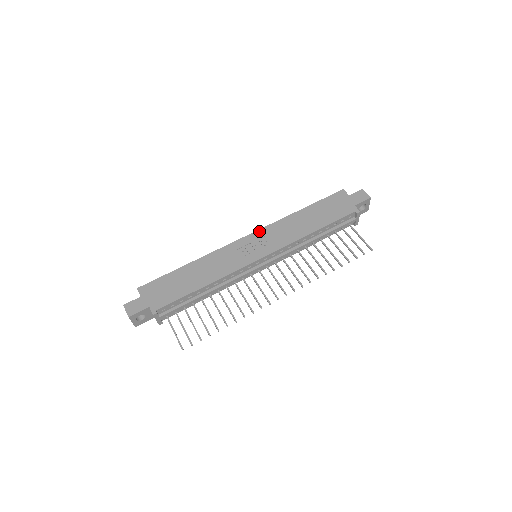
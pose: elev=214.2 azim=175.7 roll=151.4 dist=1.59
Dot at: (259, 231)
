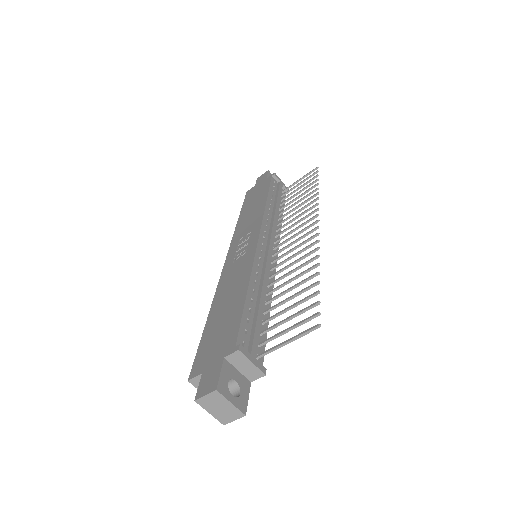
Dot at: (231, 247)
